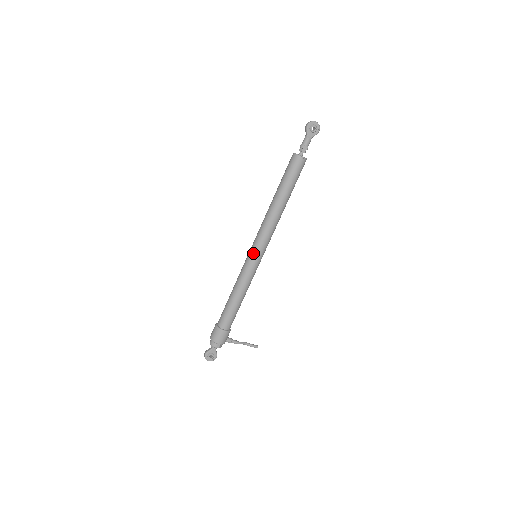
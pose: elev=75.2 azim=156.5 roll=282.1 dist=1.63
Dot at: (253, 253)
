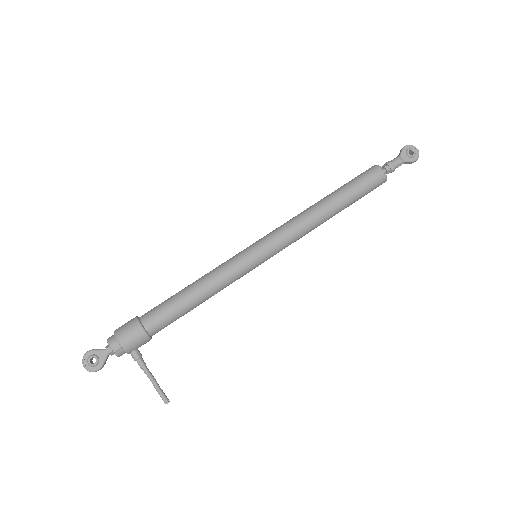
Dot at: (256, 244)
